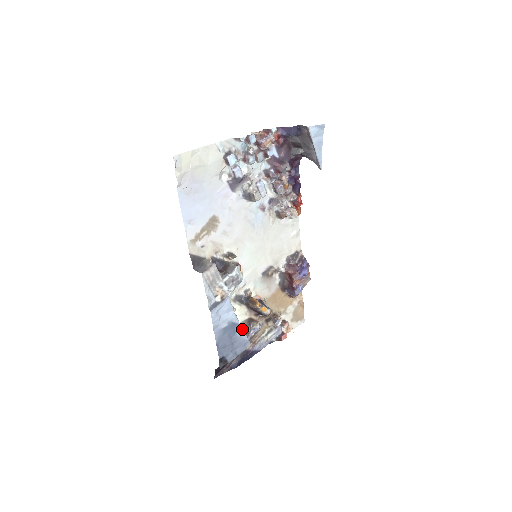
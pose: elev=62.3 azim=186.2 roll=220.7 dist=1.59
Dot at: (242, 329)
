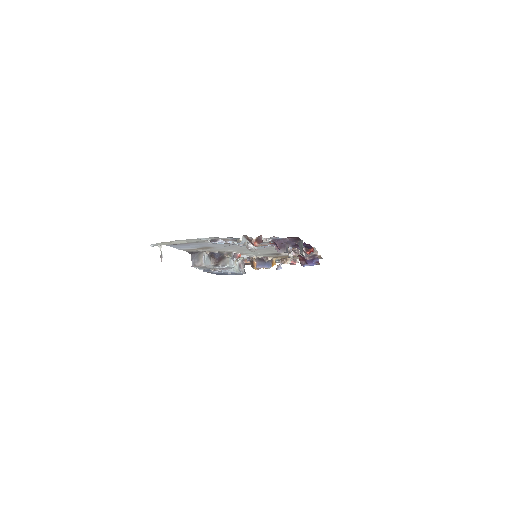
Dot at: (238, 272)
